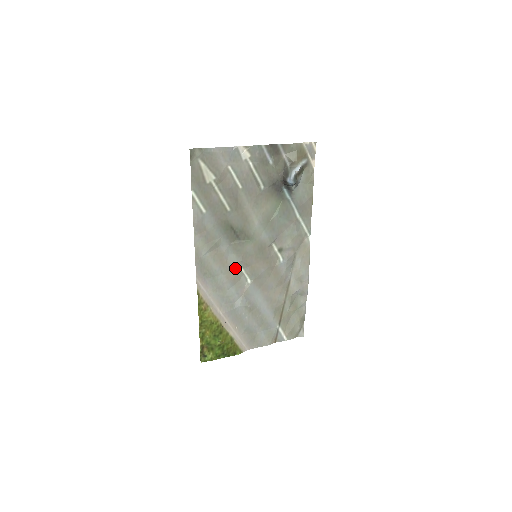
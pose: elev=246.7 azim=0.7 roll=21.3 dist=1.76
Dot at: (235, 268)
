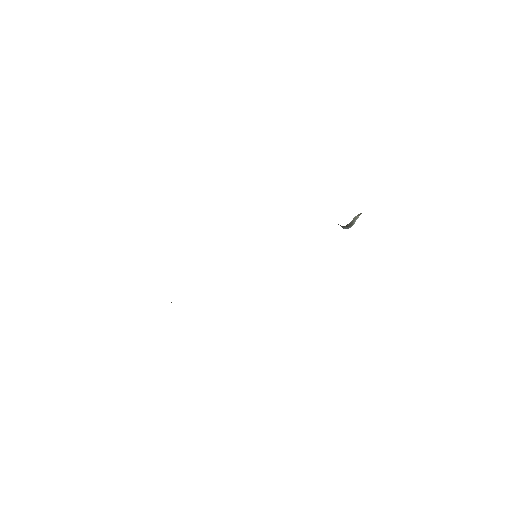
Dot at: occluded
